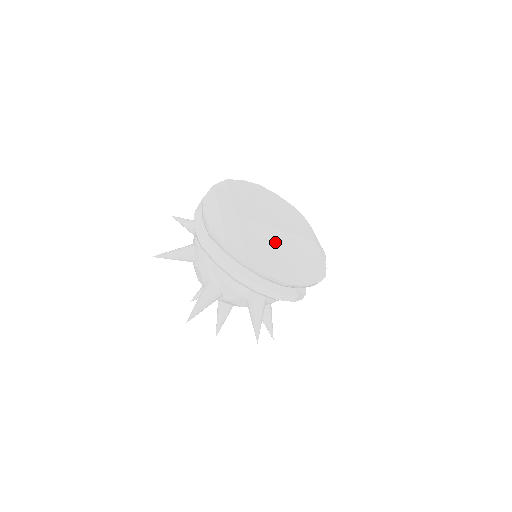
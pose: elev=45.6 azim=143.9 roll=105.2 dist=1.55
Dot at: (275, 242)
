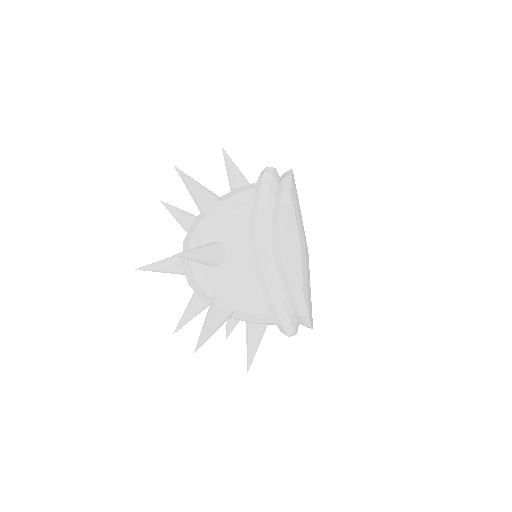
Dot at: occluded
